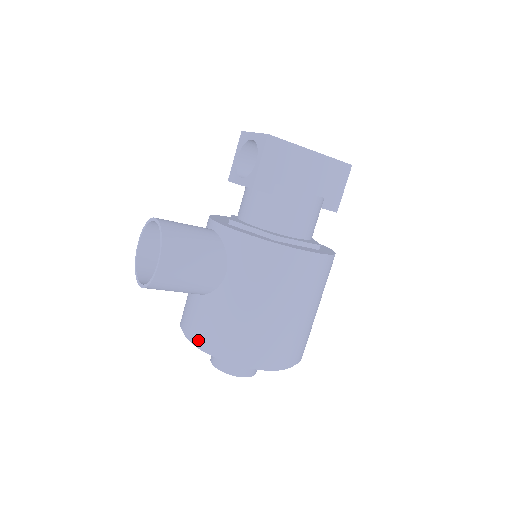
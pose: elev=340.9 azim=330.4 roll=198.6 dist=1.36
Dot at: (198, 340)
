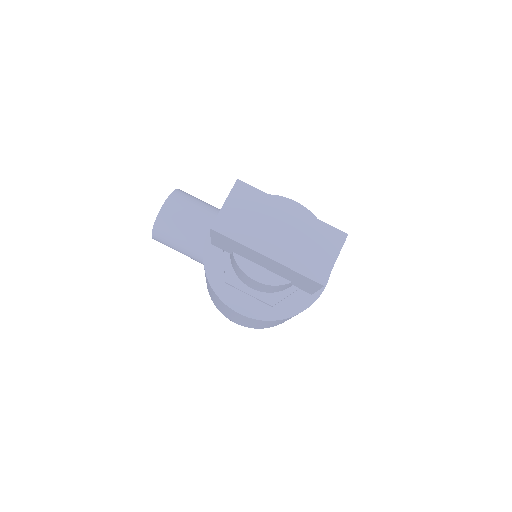
Dot at: occluded
